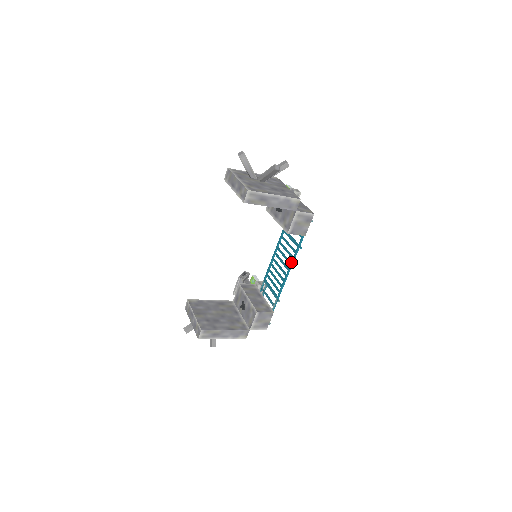
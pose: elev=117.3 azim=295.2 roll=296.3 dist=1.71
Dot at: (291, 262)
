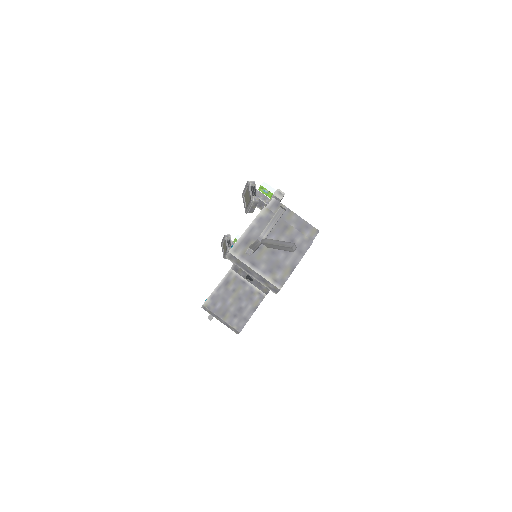
Dot at: occluded
